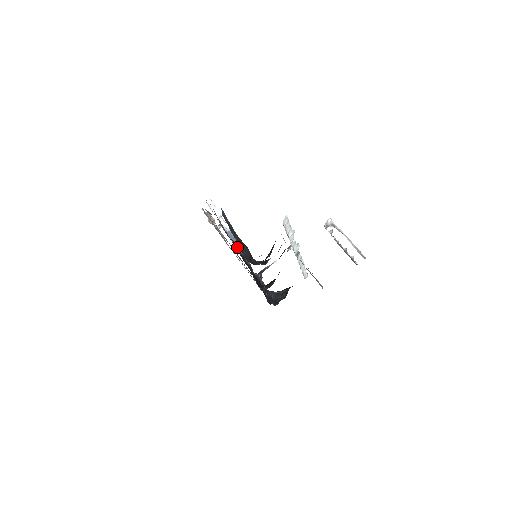
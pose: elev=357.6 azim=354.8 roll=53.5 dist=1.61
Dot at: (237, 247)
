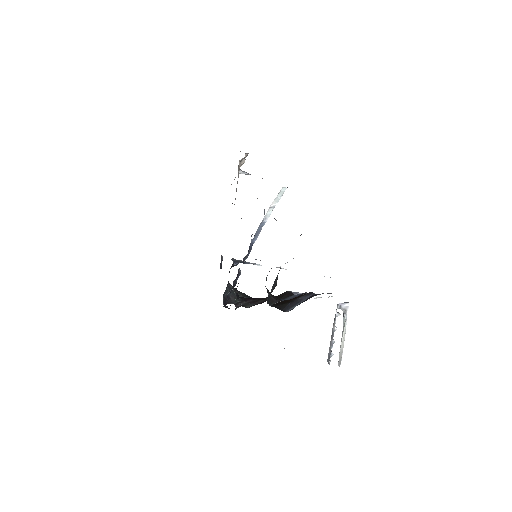
Dot at: occluded
